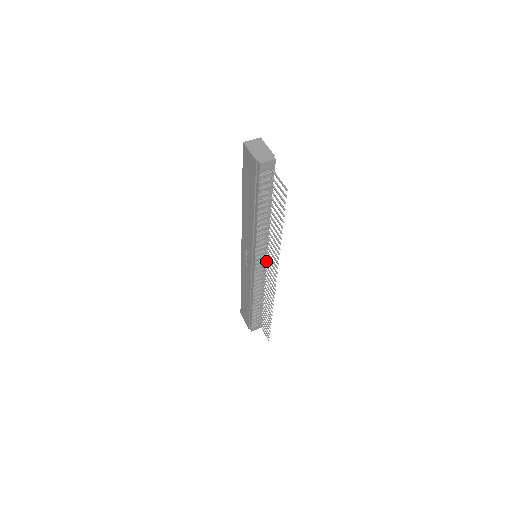
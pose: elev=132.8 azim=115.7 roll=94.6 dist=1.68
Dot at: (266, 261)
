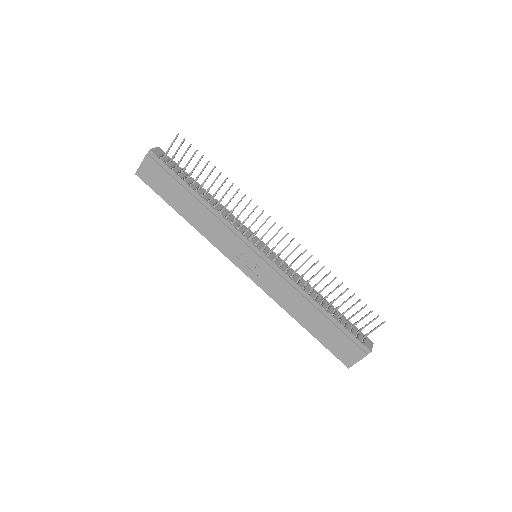
Dot at: (260, 238)
